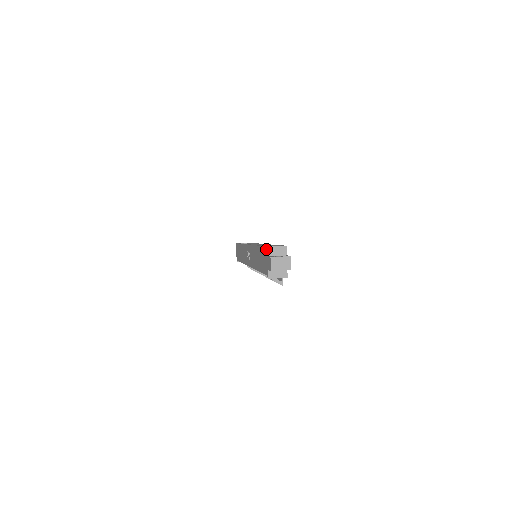
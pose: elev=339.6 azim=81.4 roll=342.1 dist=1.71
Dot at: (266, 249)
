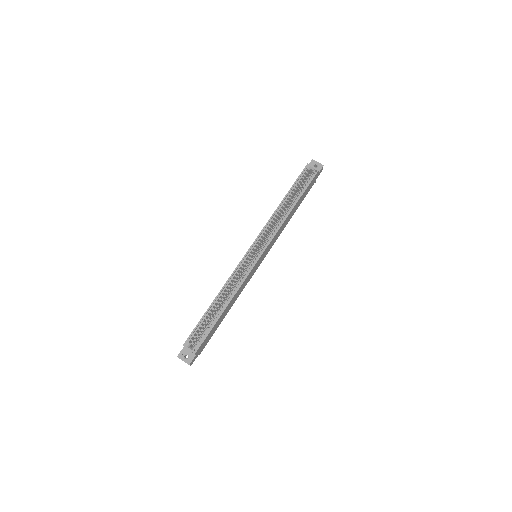
Dot at: (185, 342)
